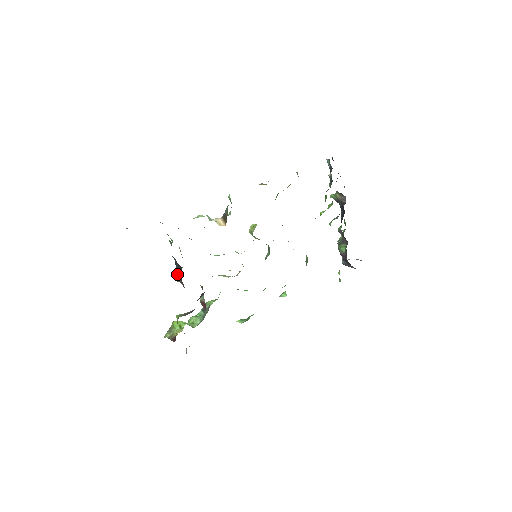
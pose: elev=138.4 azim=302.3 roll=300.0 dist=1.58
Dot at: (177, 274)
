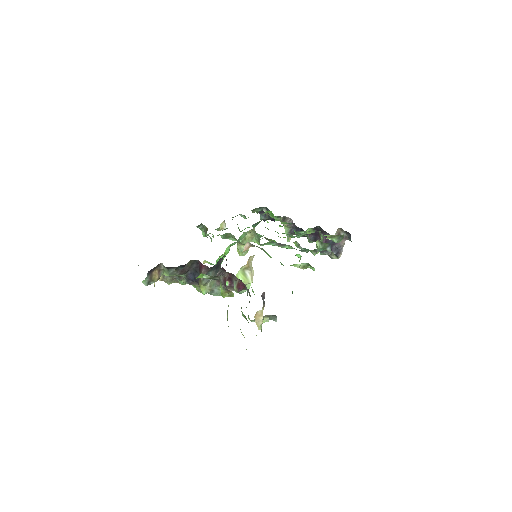
Dot at: (200, 278)
